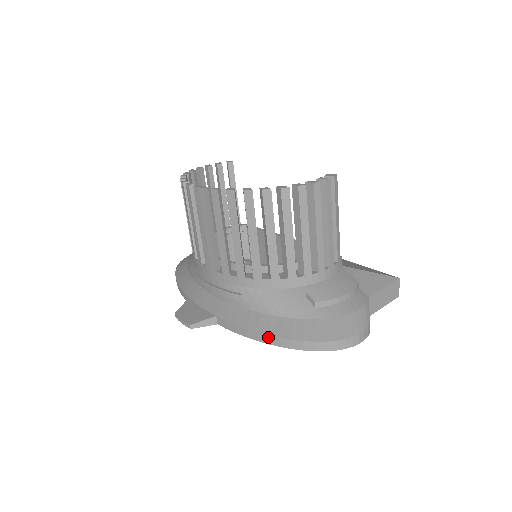
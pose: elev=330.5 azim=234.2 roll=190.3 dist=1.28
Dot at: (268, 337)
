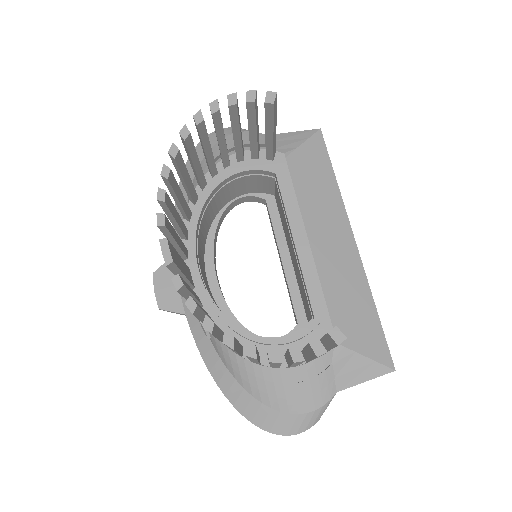
Dot at: (217, 384)
